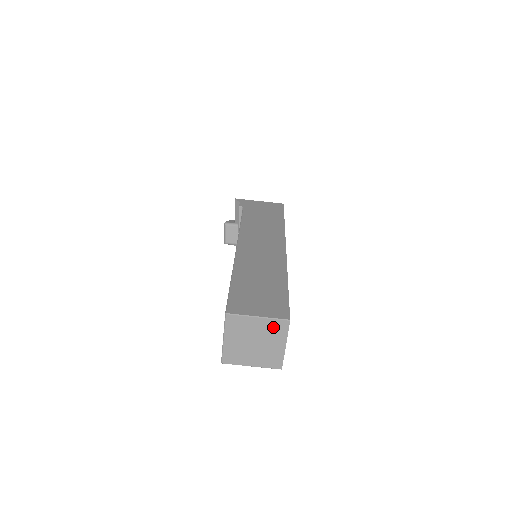
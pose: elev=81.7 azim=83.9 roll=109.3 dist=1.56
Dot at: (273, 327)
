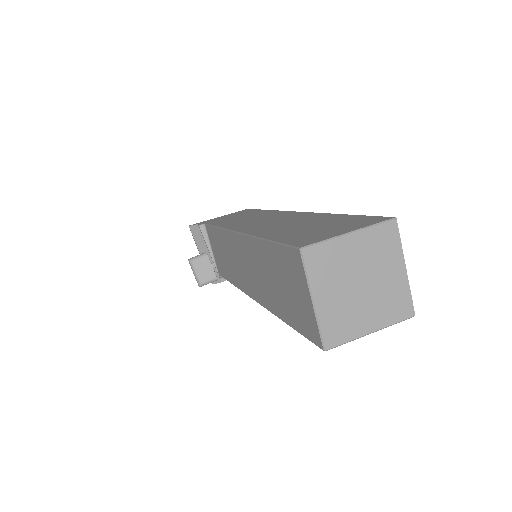
Dot at: (377, 241)
